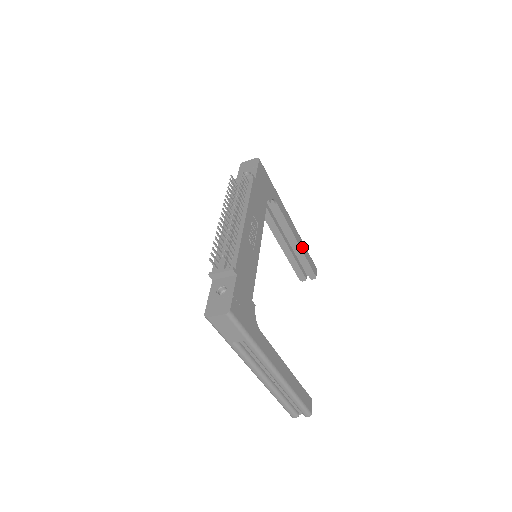
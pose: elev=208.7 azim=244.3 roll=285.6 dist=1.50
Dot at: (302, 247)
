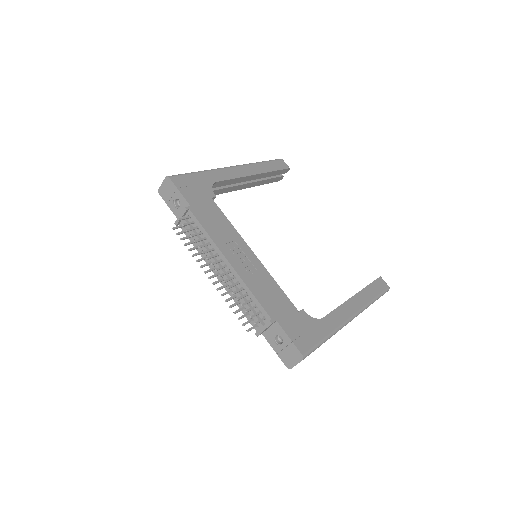
Dot at: (261, 170)
